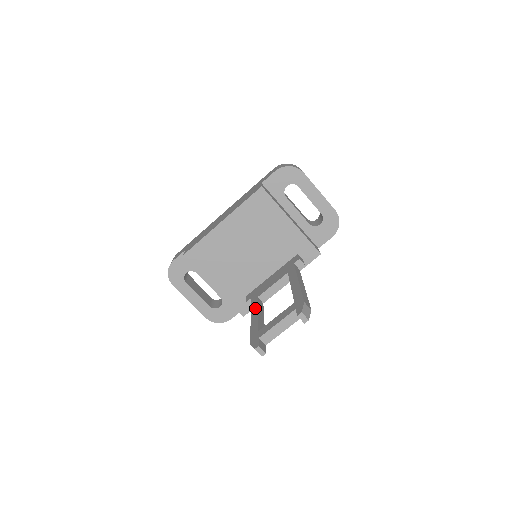
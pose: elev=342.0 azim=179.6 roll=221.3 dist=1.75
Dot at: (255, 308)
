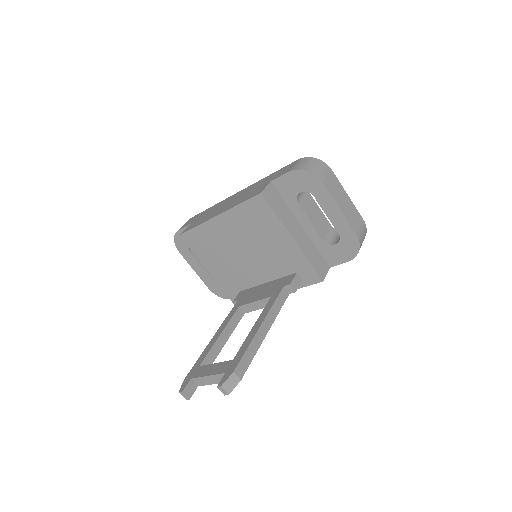
Dot at: (225, 324)
